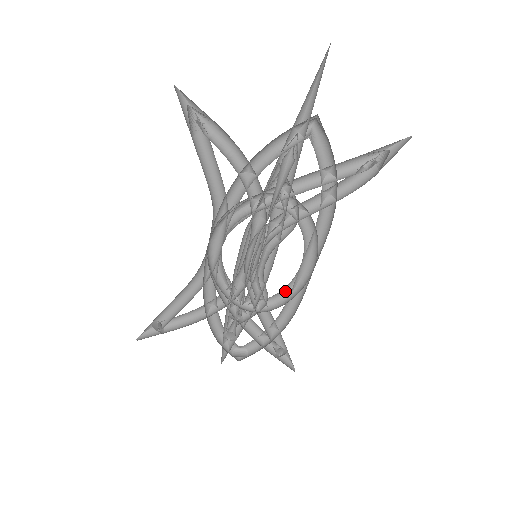
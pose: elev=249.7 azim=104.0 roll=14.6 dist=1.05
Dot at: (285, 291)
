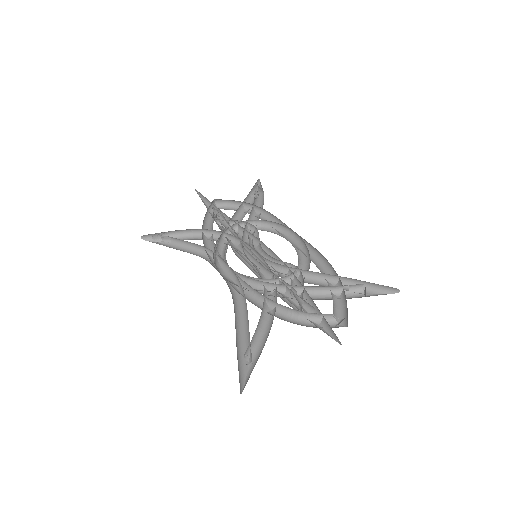
Dot at: (304, 262)
